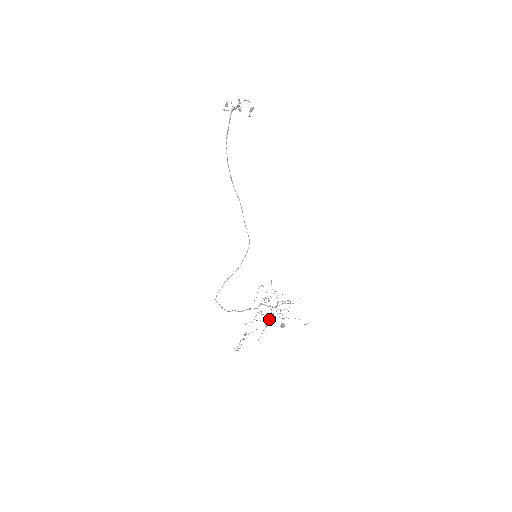
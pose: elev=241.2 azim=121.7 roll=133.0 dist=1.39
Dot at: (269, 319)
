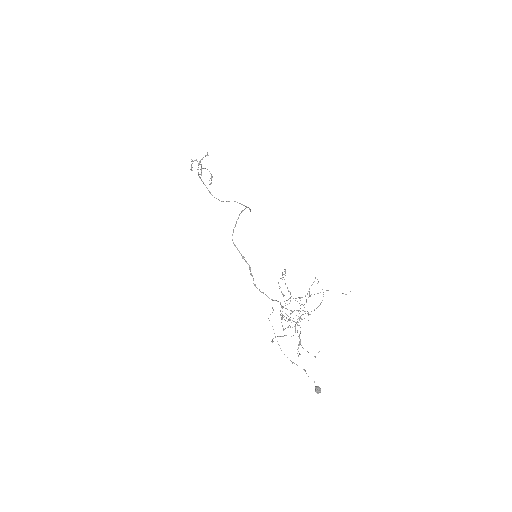
Dot at: (301, 304)
